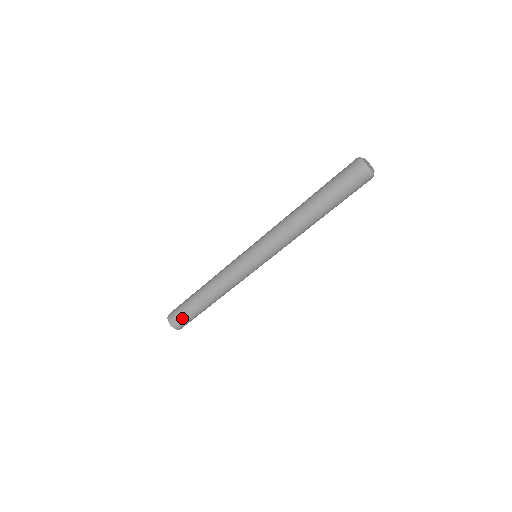
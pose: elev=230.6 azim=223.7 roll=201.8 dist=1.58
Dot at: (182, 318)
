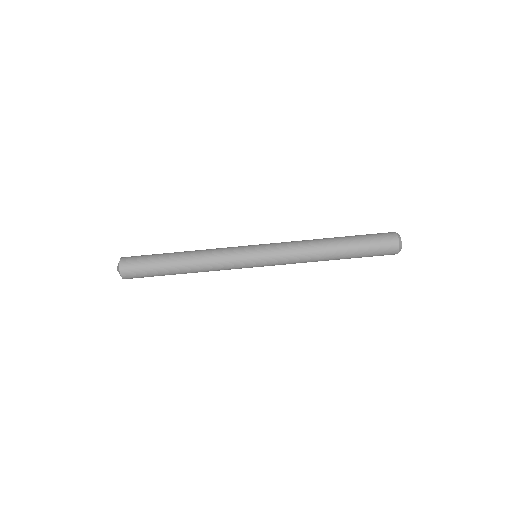
Dot at: (139, 260)
